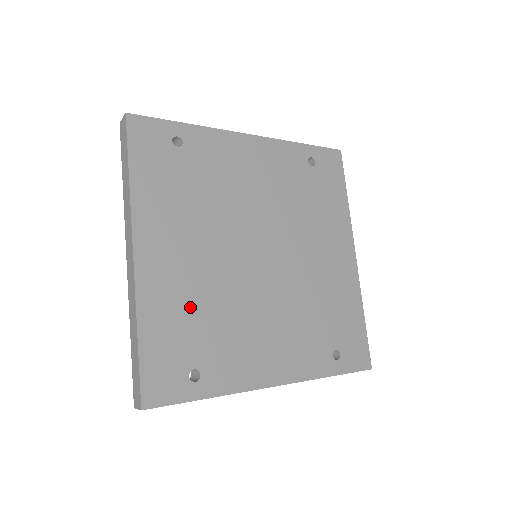
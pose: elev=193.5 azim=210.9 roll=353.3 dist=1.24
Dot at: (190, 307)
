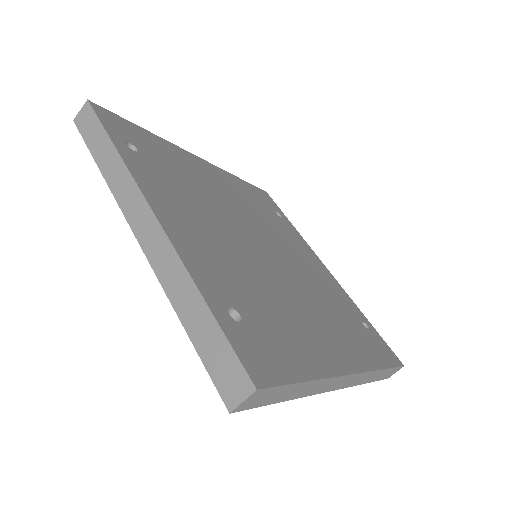
Dot at: (186, 172)
